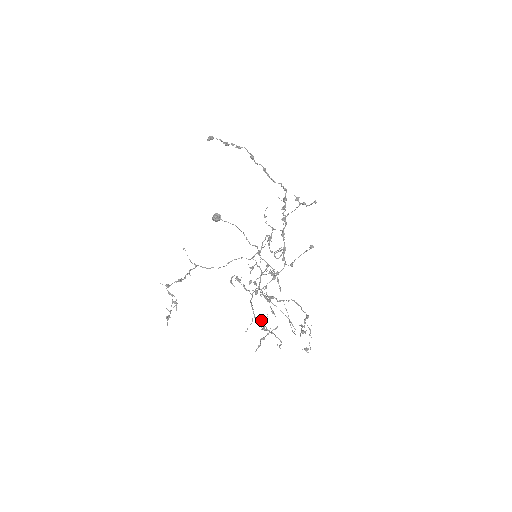
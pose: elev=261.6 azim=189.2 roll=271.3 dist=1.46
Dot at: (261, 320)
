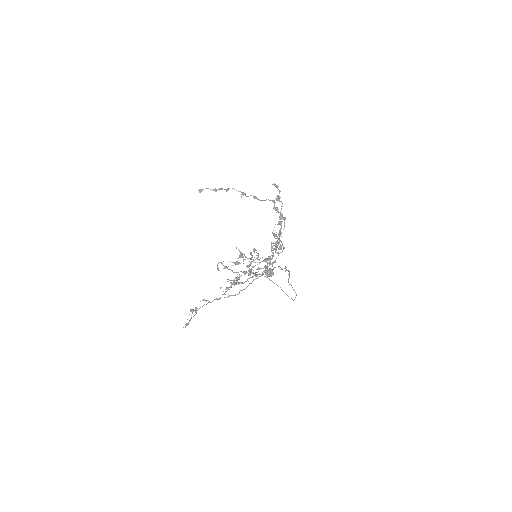
Dot at: occluded
